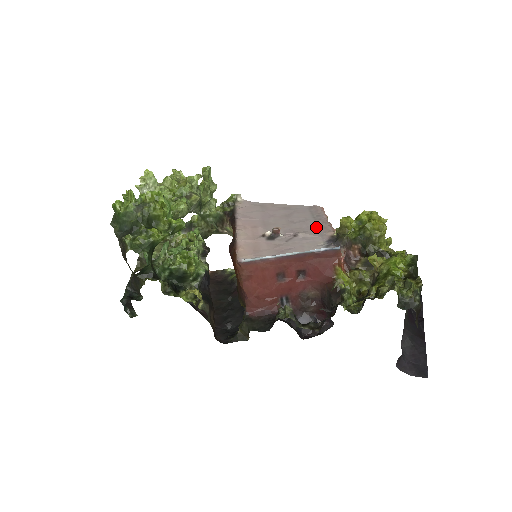
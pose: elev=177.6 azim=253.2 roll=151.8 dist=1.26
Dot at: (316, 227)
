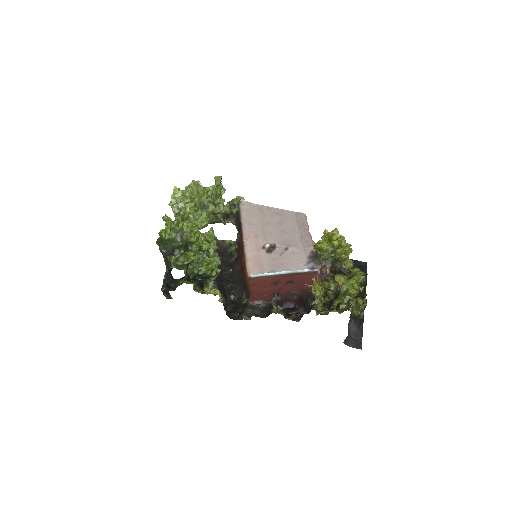
Dot at: (301, 240)
